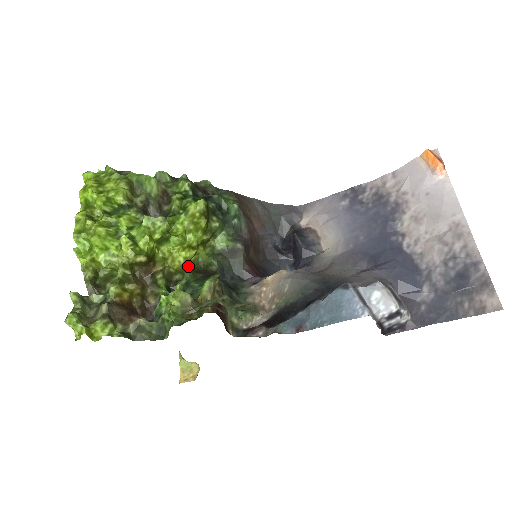
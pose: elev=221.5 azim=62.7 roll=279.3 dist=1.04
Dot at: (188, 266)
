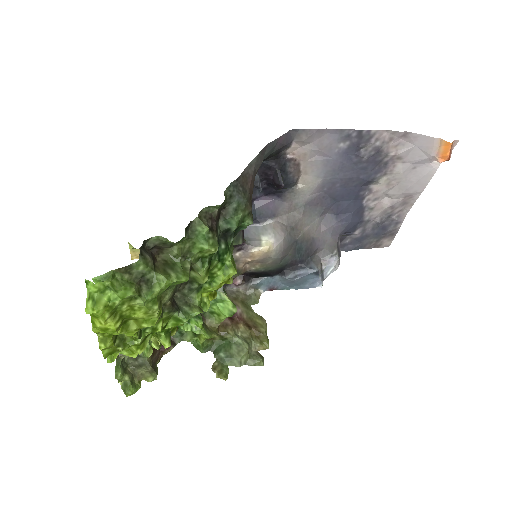
Dot at: occluded
